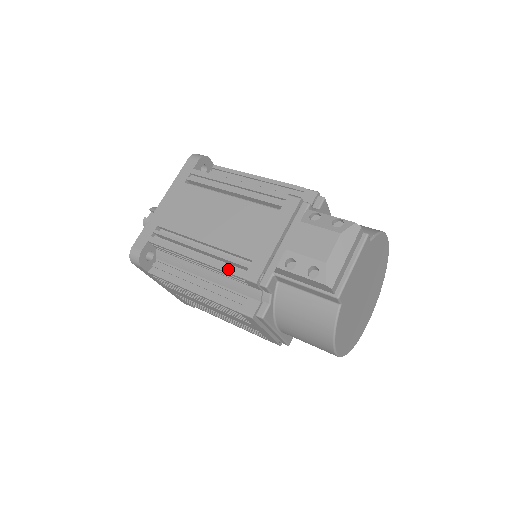
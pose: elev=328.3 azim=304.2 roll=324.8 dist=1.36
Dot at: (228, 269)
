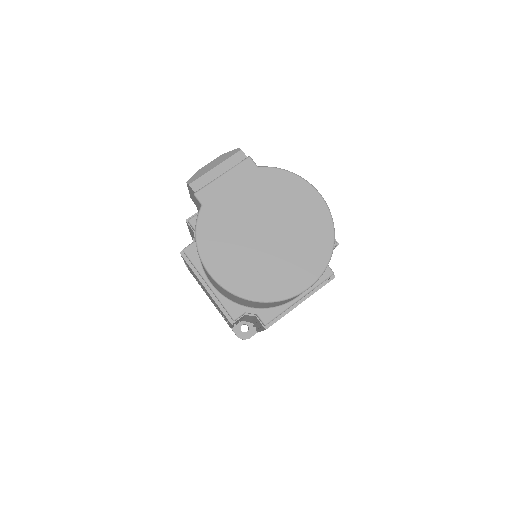
Dot at: occluded
